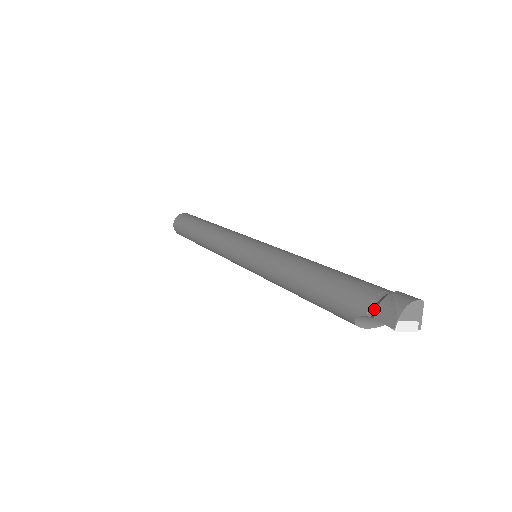
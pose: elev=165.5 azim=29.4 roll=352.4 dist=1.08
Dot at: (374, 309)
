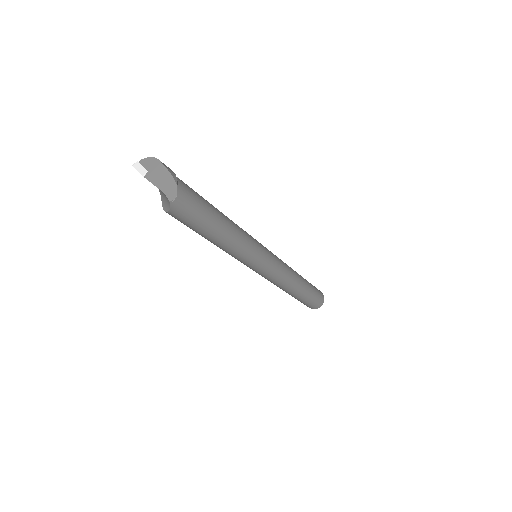
Dot at: occluded
